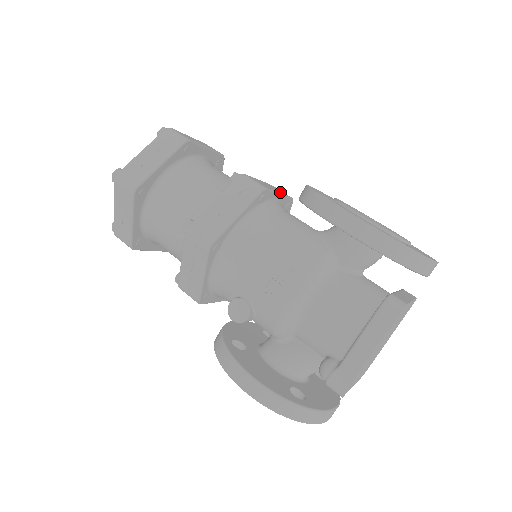
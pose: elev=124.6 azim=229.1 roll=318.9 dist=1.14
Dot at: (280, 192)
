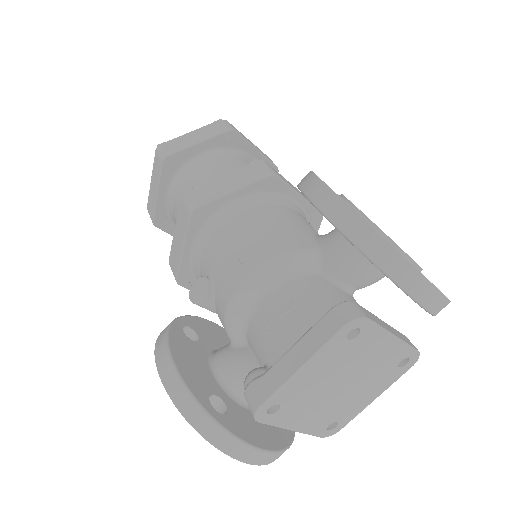
Dot at: (304, 197)
